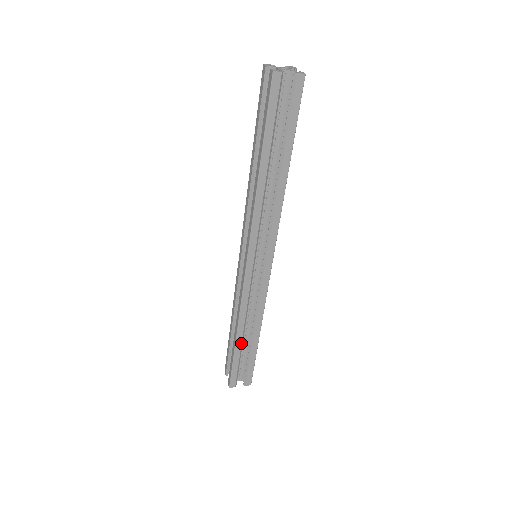
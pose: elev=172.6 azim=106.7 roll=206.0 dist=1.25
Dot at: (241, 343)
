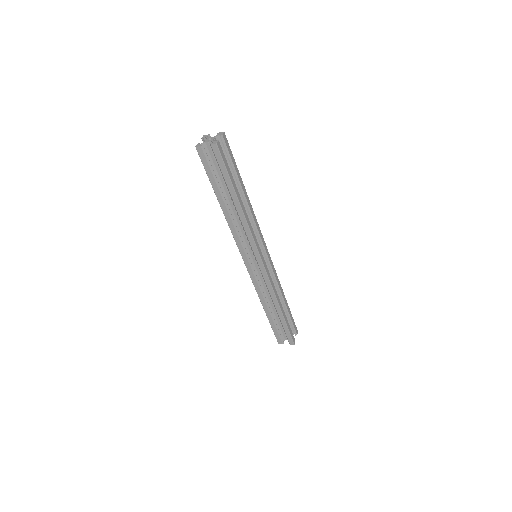
Dot at: occluded
